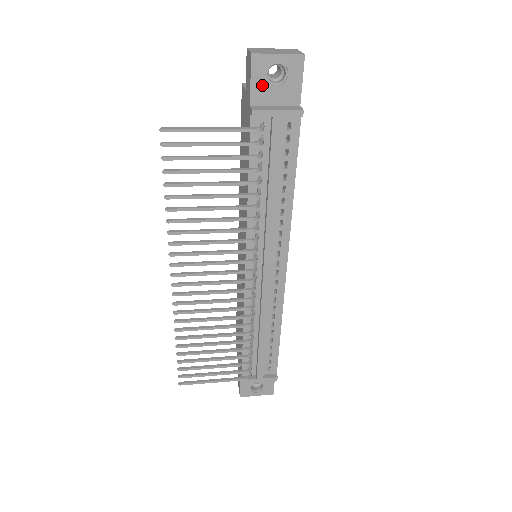
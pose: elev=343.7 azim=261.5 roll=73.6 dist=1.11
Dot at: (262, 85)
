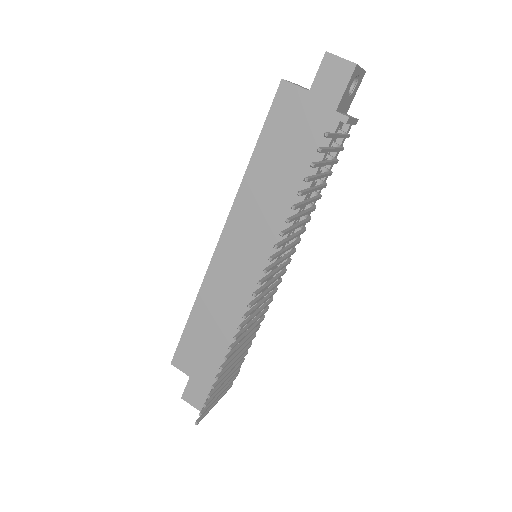
Dot at: (347, 93)
